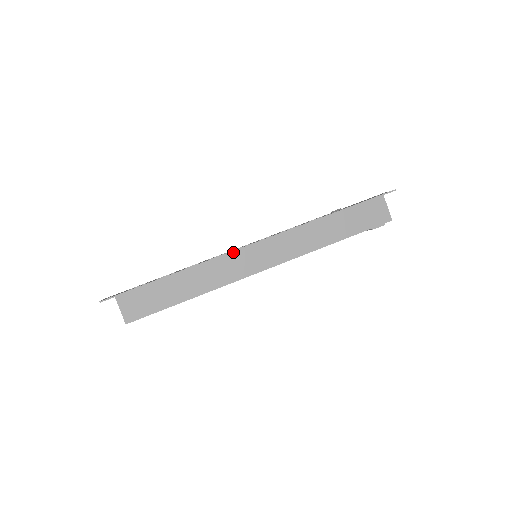
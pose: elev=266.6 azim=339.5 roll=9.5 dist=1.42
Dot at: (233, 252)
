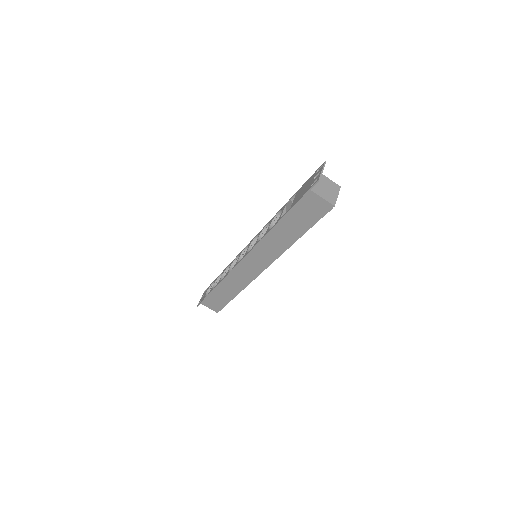
Dot at: (235, 267)
